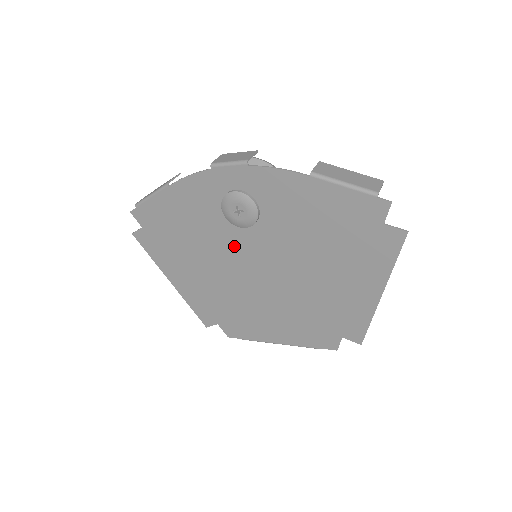
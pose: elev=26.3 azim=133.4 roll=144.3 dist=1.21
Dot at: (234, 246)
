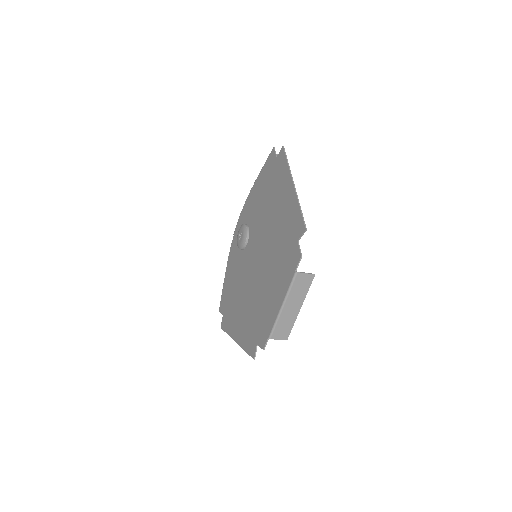
Dot at: (247, 263)
